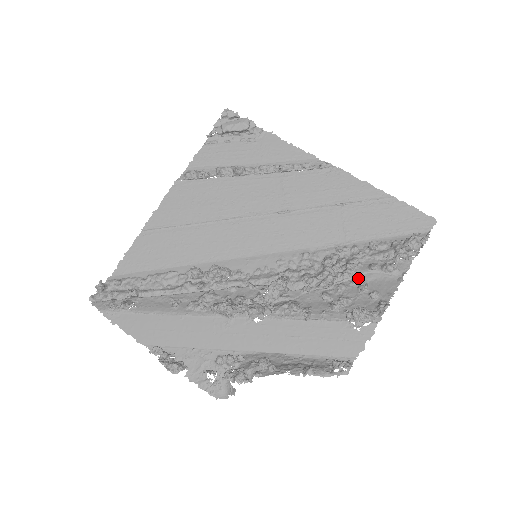
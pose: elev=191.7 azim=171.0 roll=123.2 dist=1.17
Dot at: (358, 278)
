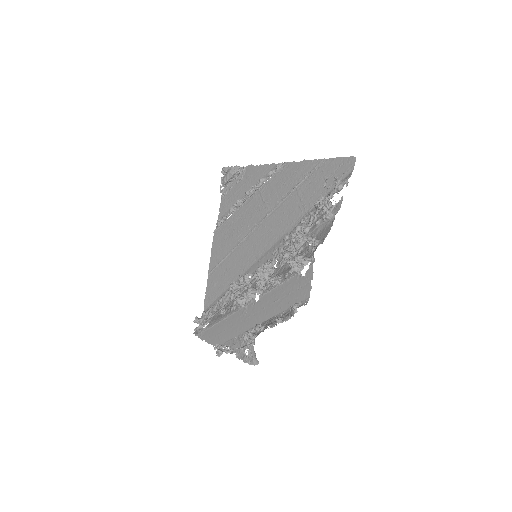
Dot at: (311, 236)
